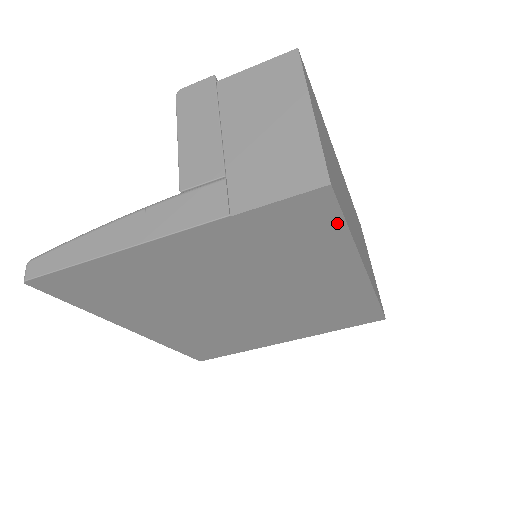
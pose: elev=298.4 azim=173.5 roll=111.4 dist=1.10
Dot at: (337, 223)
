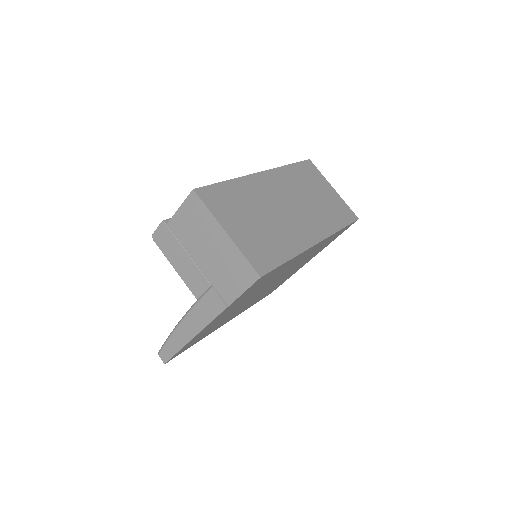
Dot at: (279, 267)
